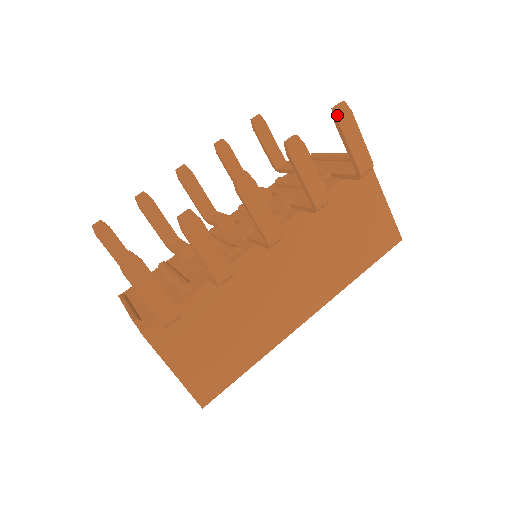
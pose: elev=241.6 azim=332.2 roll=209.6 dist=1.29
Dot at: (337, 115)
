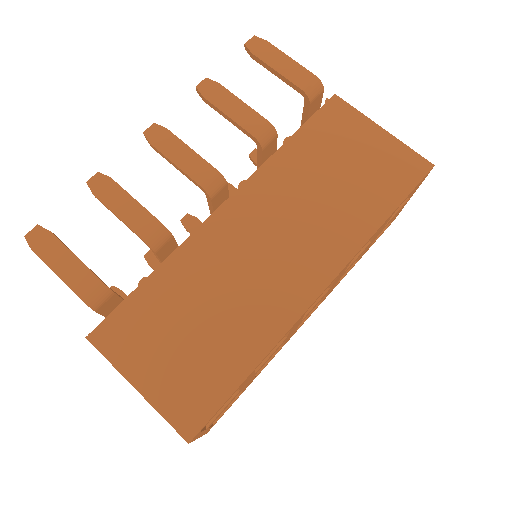
Dot at: (249, 49)
